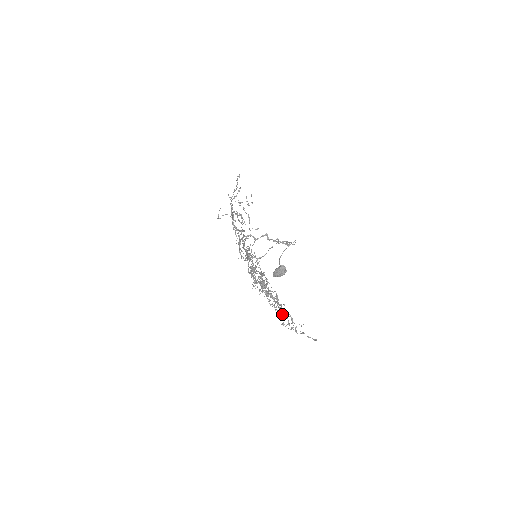
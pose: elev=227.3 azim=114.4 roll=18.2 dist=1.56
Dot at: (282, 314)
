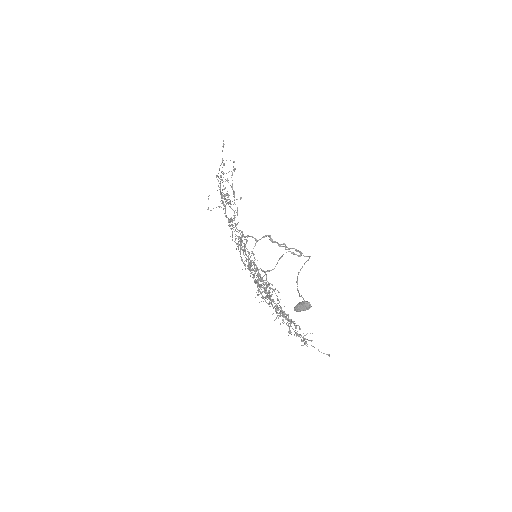
Dot at: occluded
